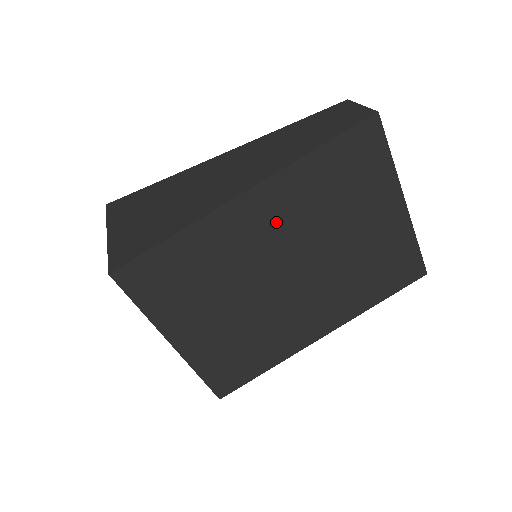
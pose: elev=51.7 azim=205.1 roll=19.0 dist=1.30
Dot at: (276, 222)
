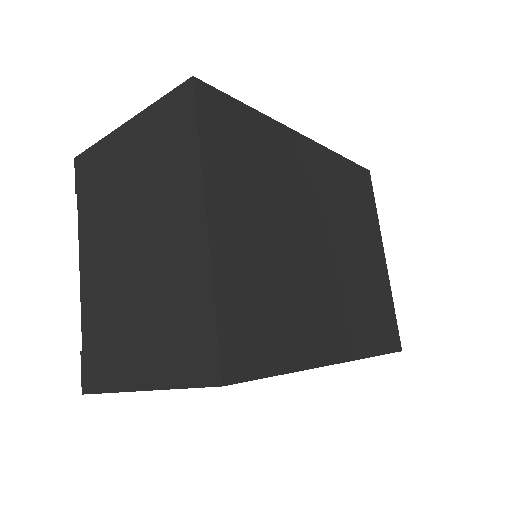
Dot at: (318, 182)
